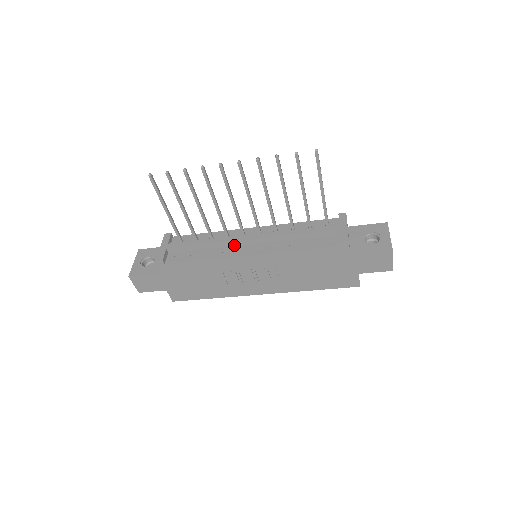
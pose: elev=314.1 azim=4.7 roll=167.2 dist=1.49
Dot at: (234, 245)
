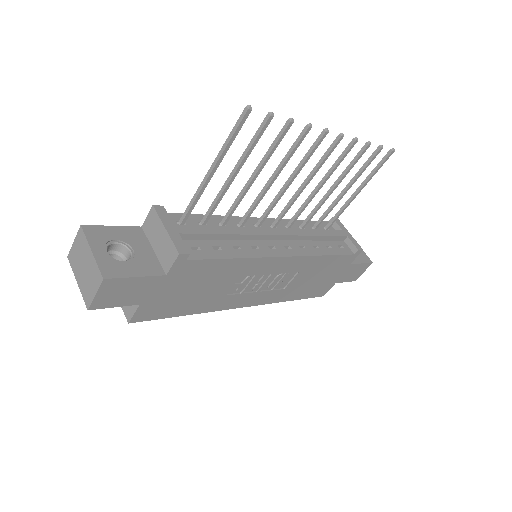
Dot at: (259, 240)
